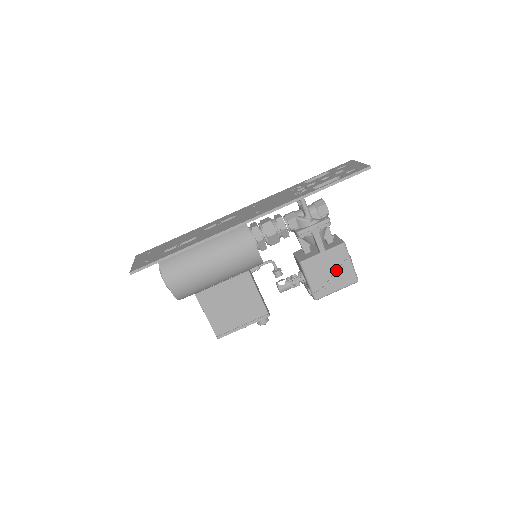
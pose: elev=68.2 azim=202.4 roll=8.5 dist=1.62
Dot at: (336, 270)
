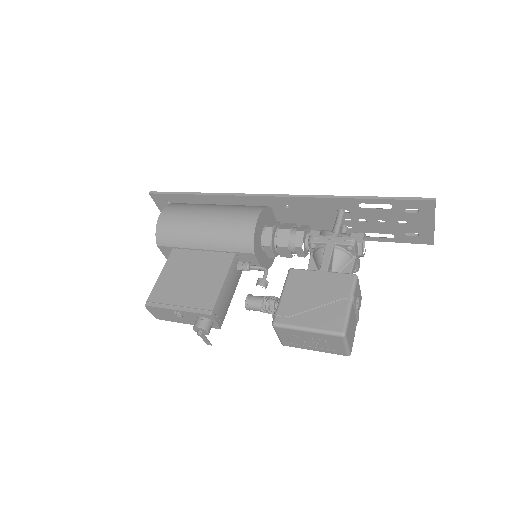
Dot at: (324, 300)
